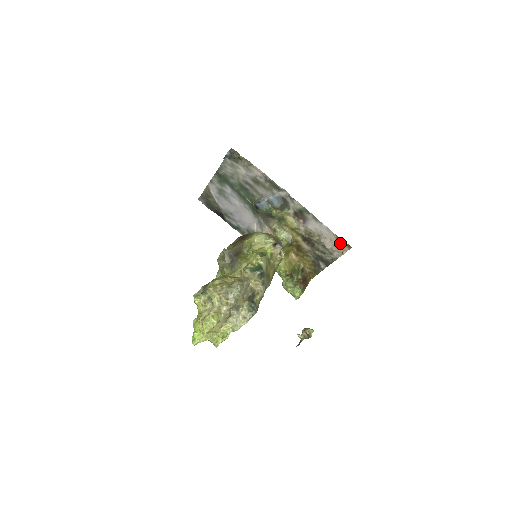
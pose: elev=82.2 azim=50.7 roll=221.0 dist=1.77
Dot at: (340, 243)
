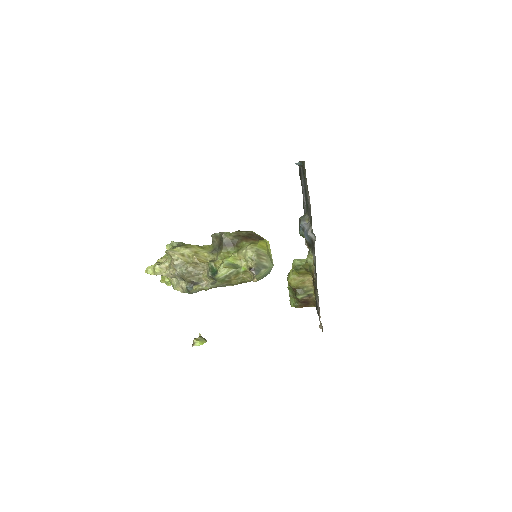
Dot at: occluded
